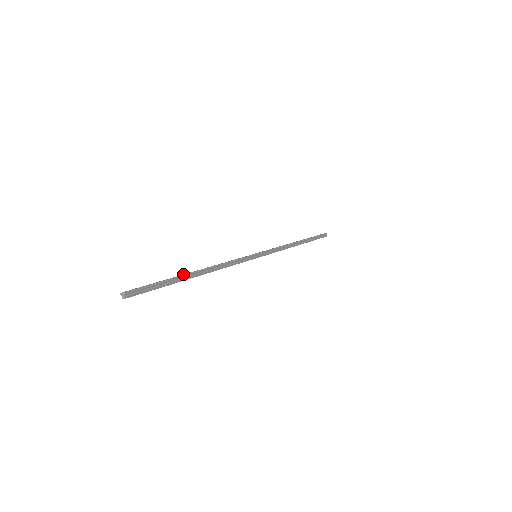
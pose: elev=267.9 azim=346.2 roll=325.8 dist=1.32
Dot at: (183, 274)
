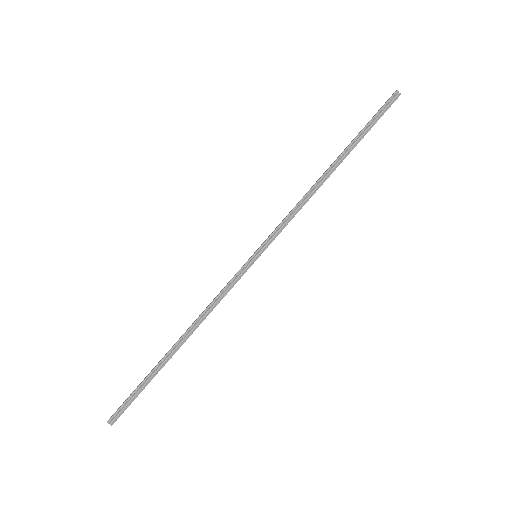
Dot at: occluded
